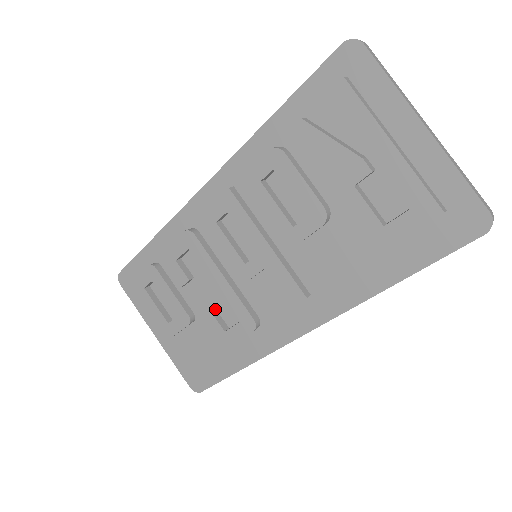
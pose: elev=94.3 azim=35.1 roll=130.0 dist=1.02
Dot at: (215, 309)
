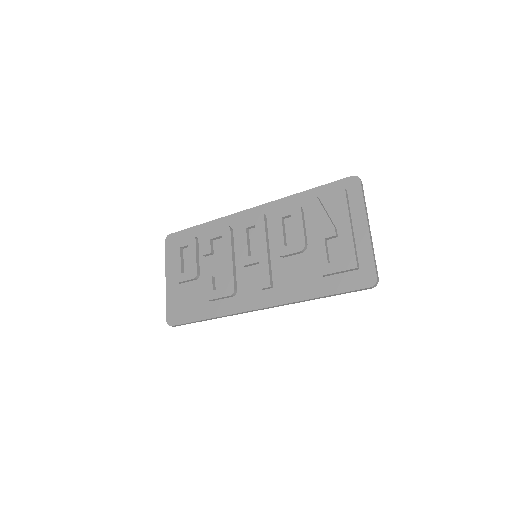
Dot at: (214, 277)
